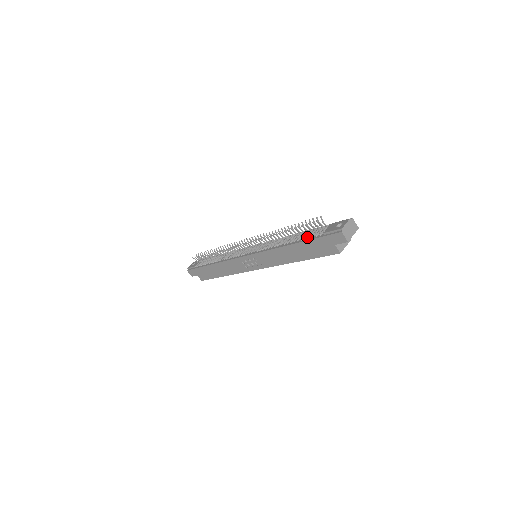
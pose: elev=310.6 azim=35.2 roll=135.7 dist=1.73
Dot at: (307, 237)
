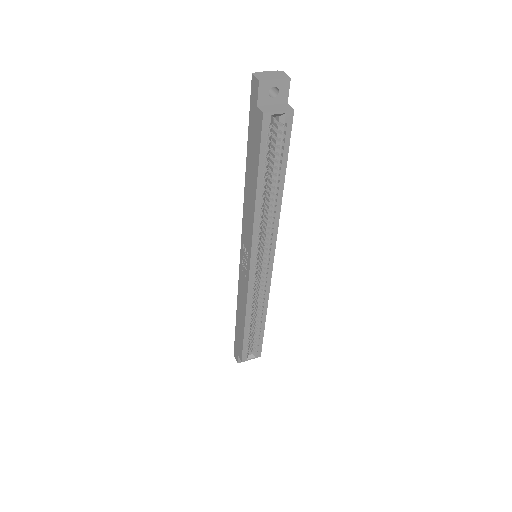
Dot at: occluded
